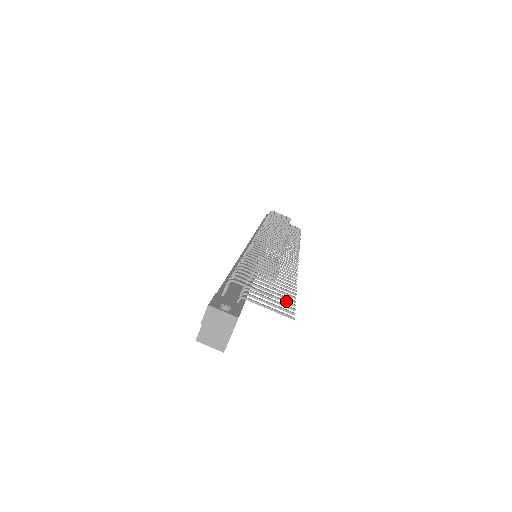
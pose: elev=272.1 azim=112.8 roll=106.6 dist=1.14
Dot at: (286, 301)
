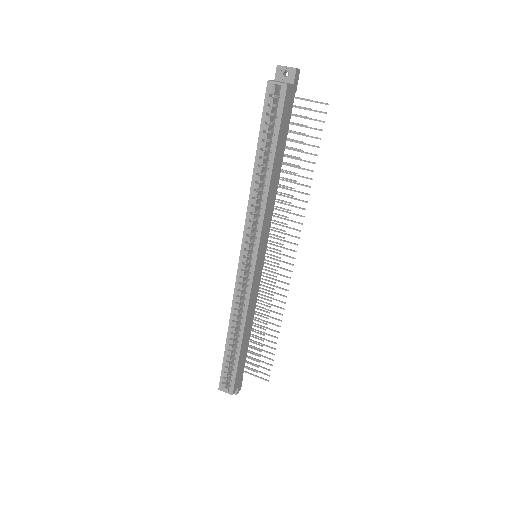
Dot at: (316, 128)
